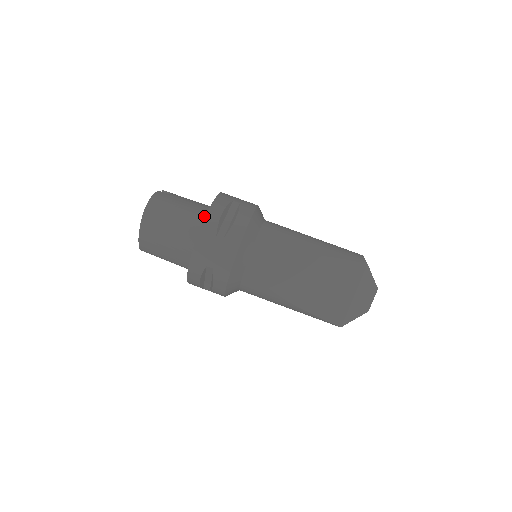
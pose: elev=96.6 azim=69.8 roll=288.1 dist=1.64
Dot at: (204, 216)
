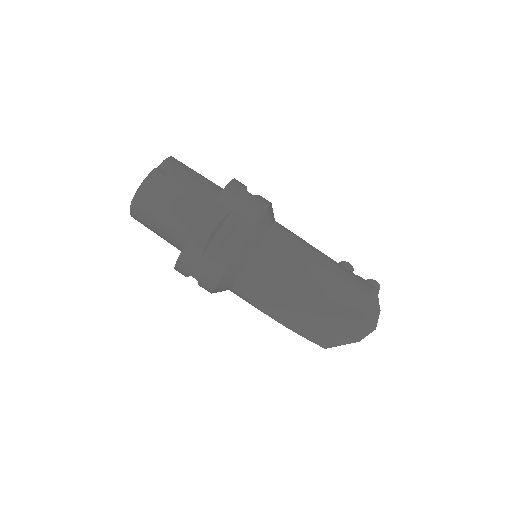
Dot at: (197, 220)
